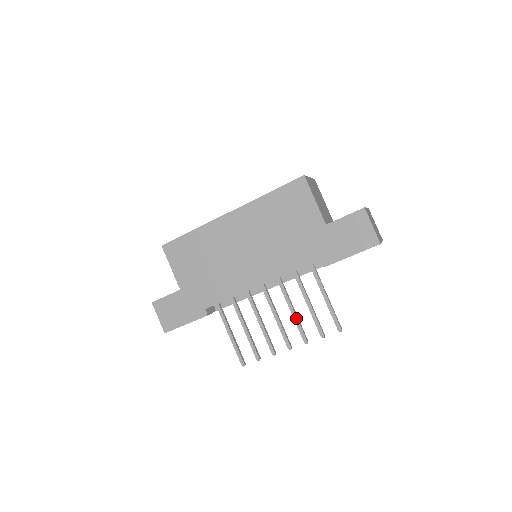
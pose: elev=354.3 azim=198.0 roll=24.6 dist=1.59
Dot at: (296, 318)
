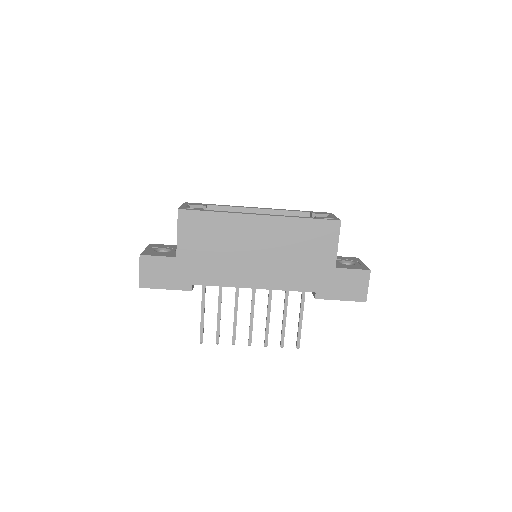
Dot at: (268, 325)
